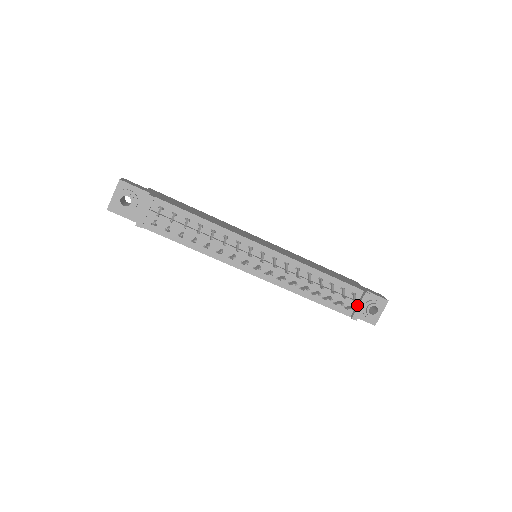
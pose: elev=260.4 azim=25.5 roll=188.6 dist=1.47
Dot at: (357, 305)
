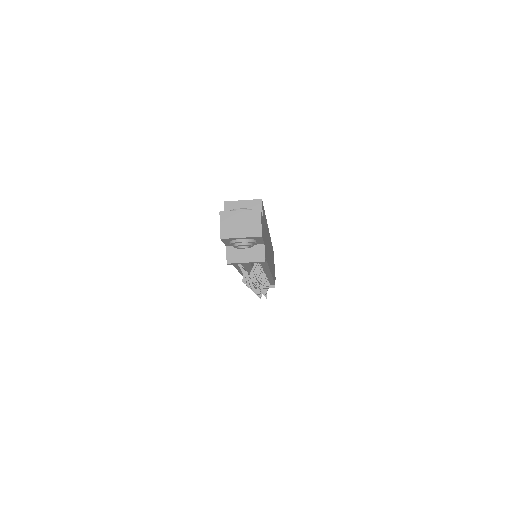
Dot at: occluded
